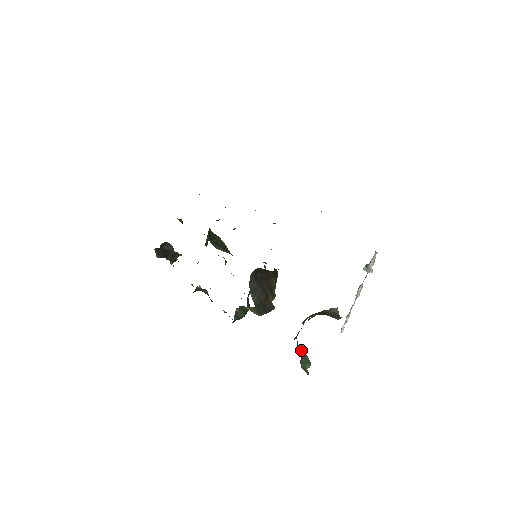
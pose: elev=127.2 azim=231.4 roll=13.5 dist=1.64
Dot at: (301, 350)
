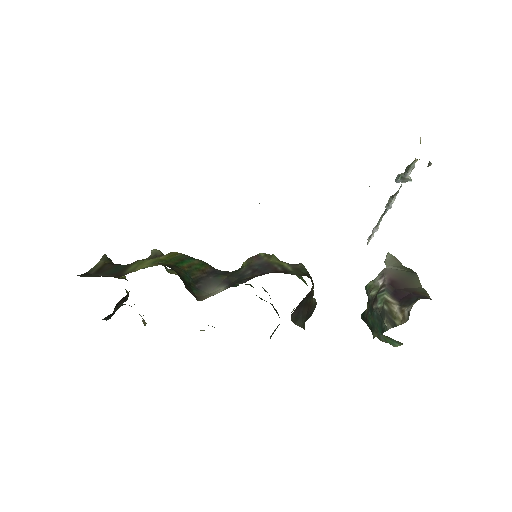
Dot at: occluded
